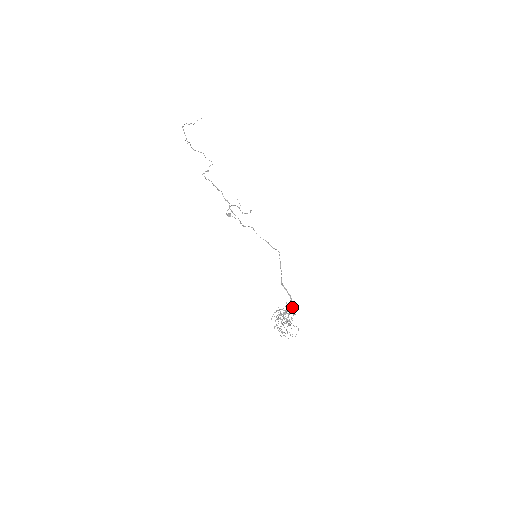
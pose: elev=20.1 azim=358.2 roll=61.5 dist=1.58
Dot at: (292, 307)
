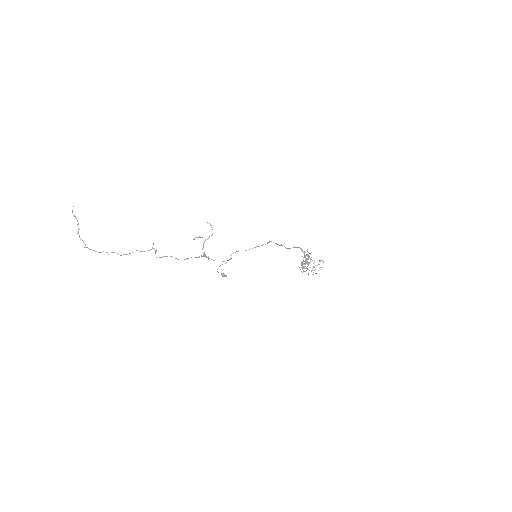
Dot at: occluded
